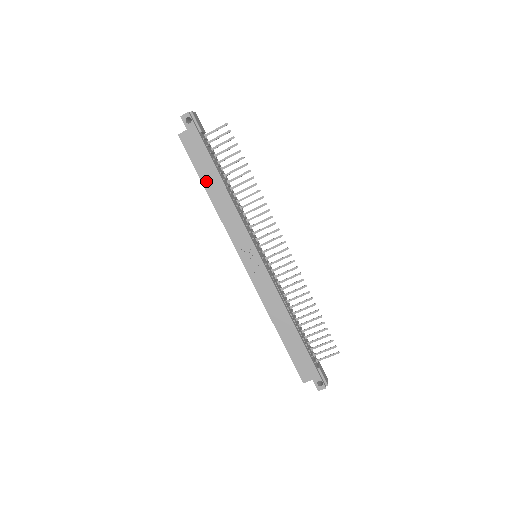
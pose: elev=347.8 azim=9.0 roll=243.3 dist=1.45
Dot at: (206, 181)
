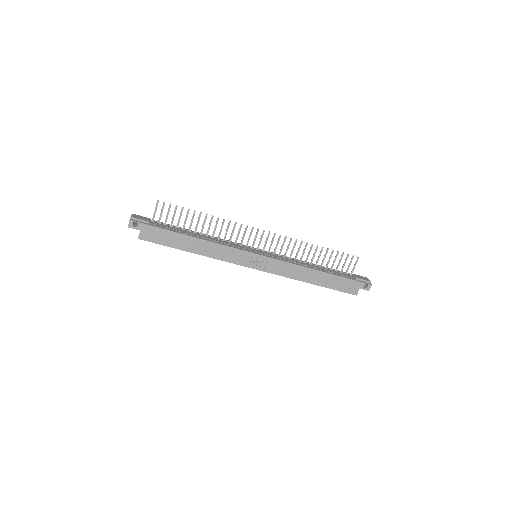
Dot at: (183, 247)
